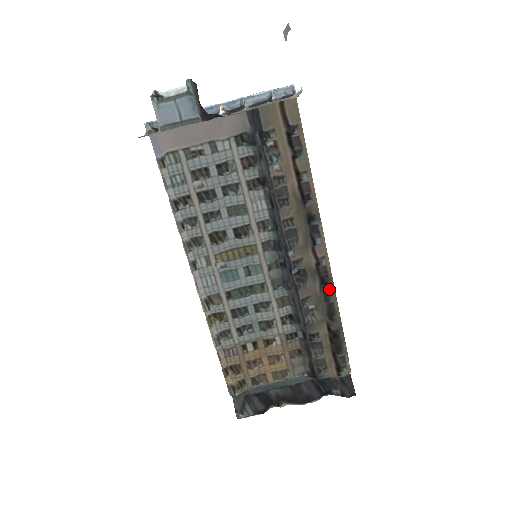
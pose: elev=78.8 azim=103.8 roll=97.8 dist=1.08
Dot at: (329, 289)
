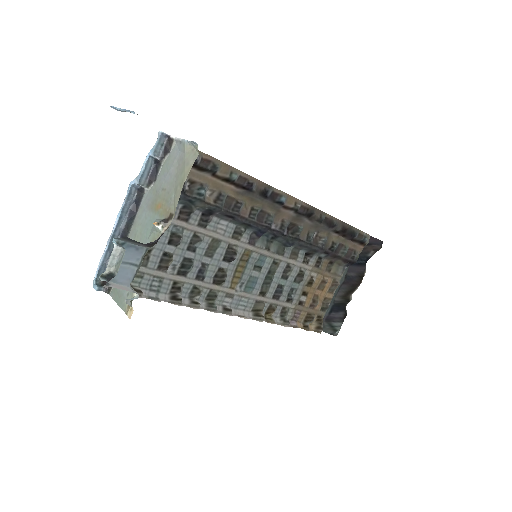
Dot at: (316, 214)
